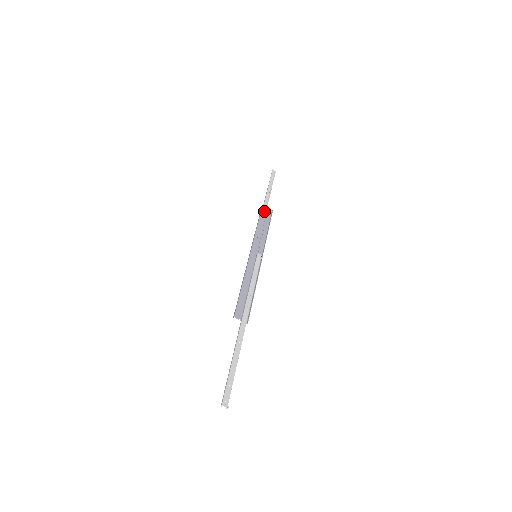
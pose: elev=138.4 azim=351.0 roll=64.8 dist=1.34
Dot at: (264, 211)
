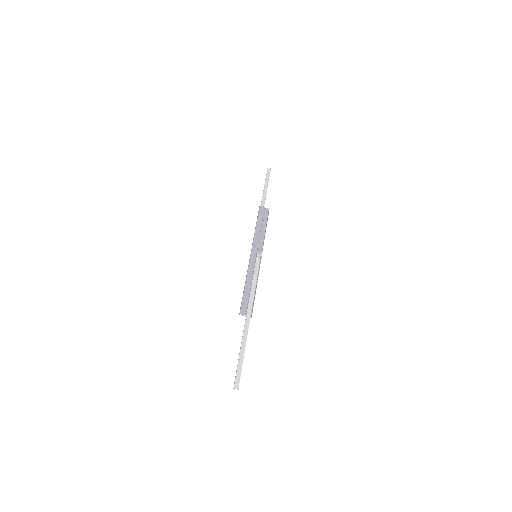
Dot at: (261, 212)
